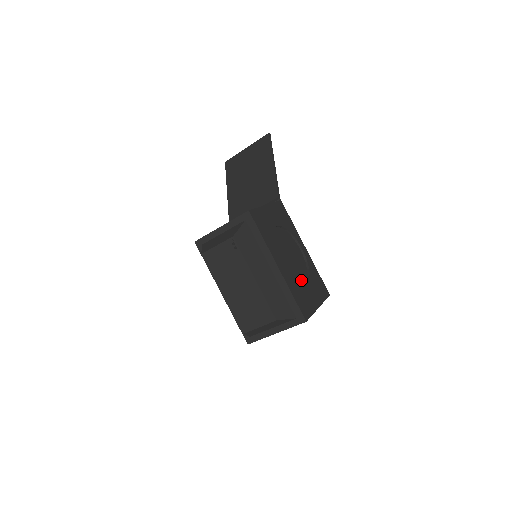
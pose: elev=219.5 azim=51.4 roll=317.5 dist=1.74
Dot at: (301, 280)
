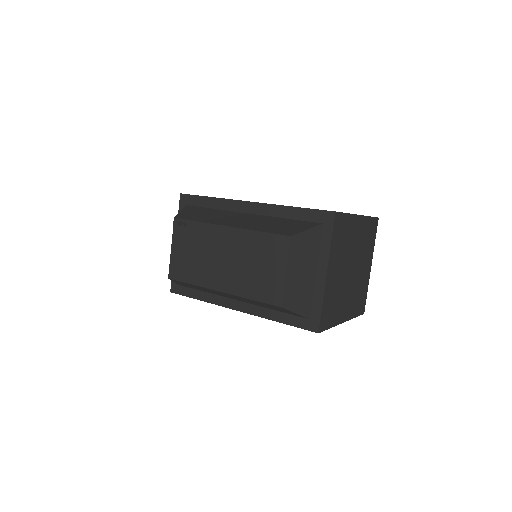
Dot at: occluded
